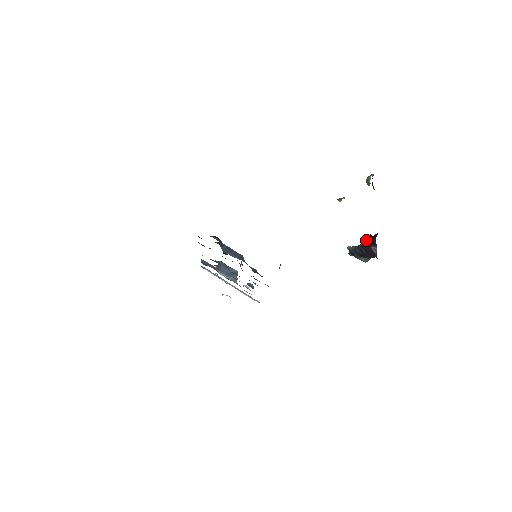
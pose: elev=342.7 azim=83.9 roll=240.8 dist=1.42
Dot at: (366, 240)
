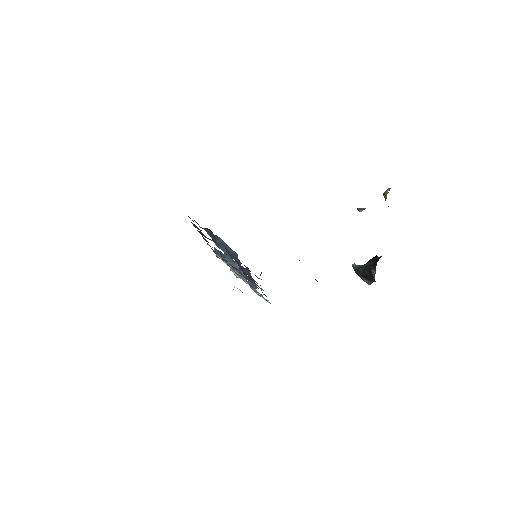
Dot at: (370, 261)
